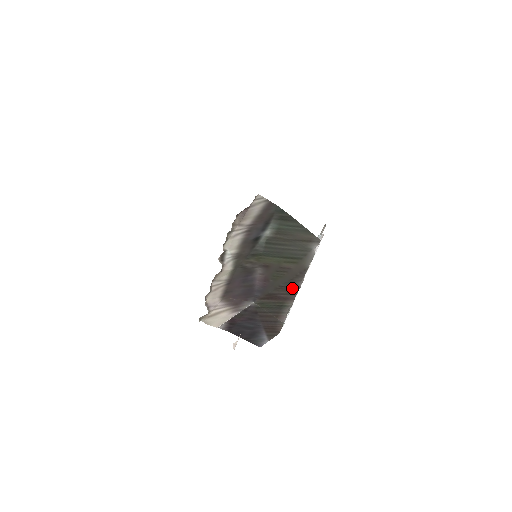
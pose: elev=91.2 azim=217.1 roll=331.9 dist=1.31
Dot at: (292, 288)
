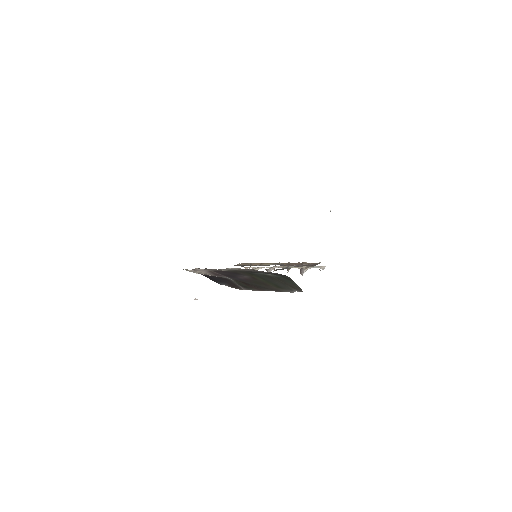
Dot at: (264, 289)
